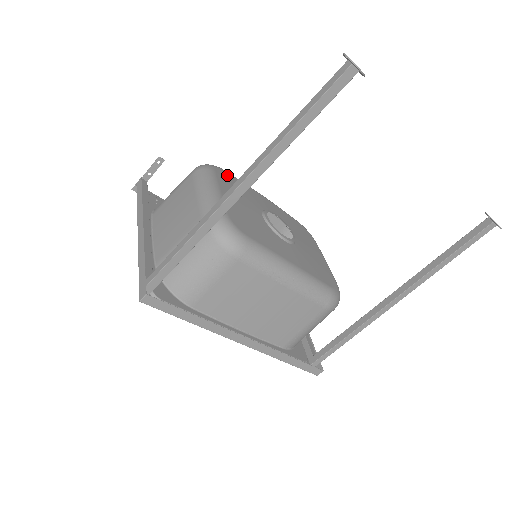
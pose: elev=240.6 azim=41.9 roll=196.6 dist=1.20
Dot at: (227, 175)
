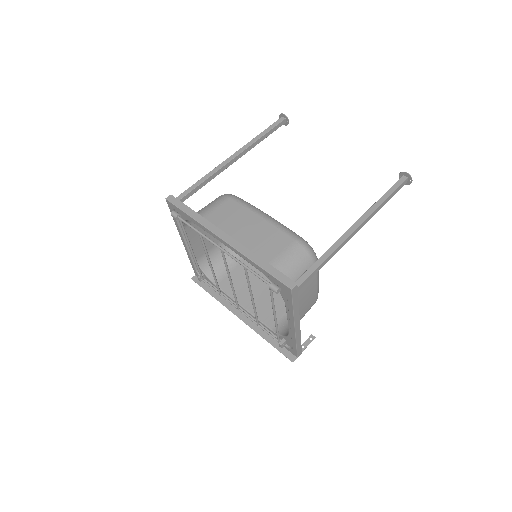
Dot at: occluded
